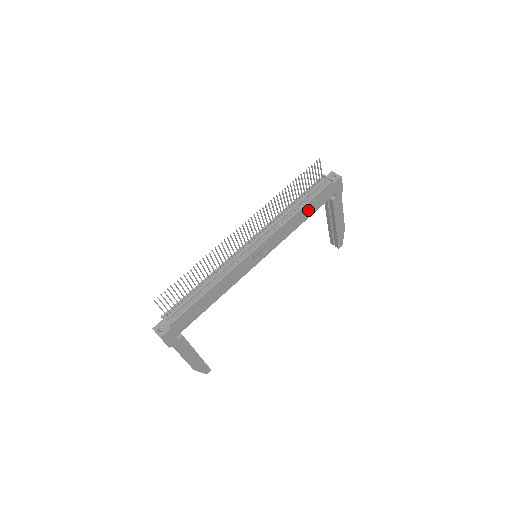
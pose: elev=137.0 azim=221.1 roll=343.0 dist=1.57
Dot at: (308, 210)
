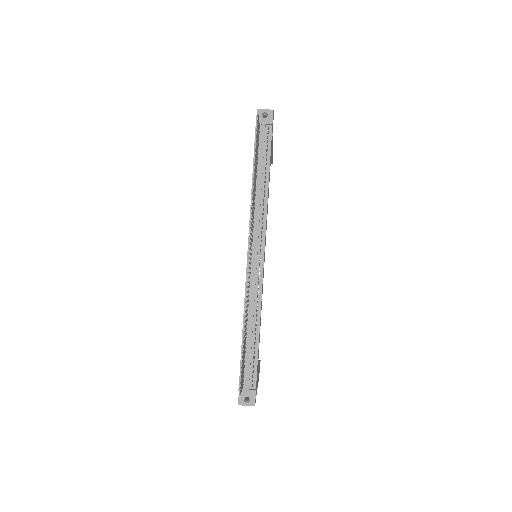
Dot at: occluded
